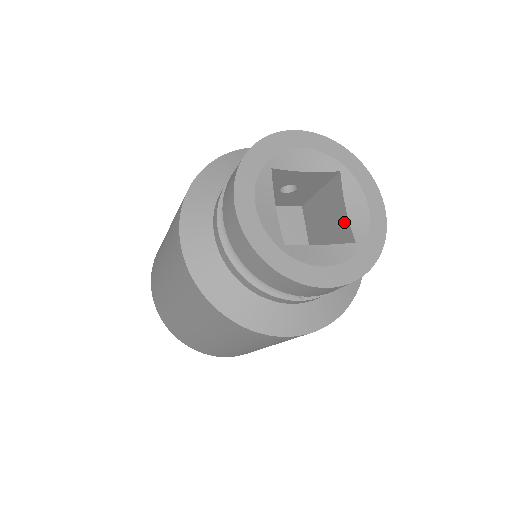
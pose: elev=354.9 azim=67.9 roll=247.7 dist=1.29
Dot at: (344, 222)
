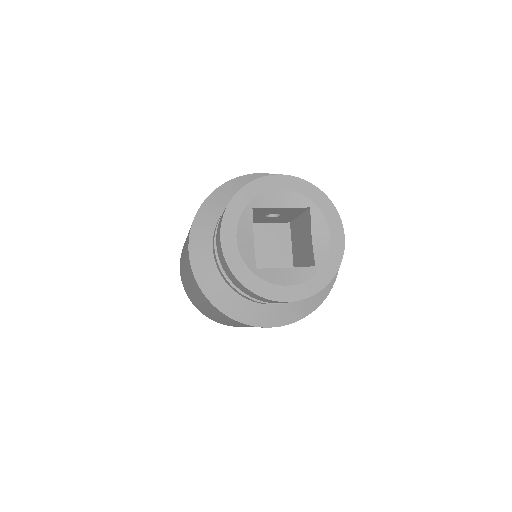
Dot at: (310, 248)
